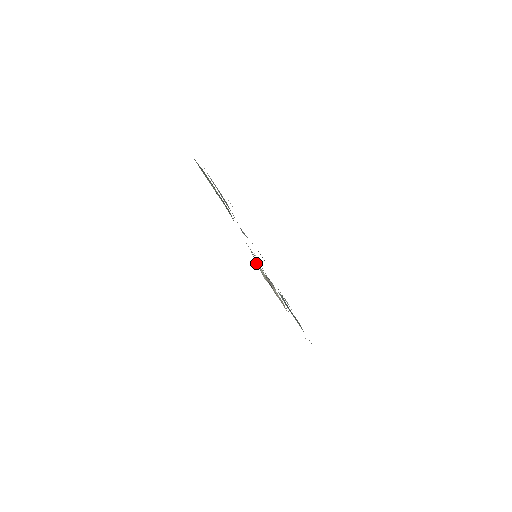
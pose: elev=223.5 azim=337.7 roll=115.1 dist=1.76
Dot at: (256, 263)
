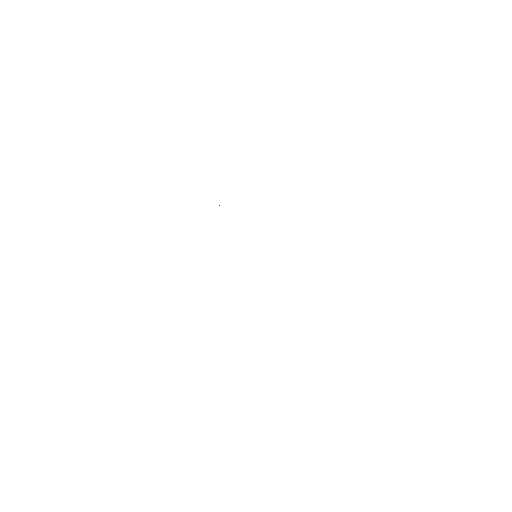
Dot at: occluded
